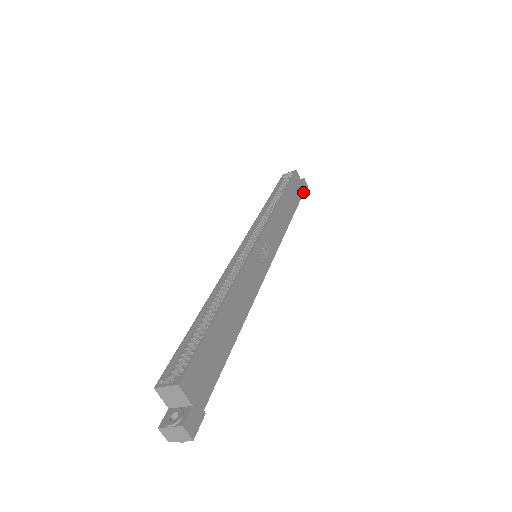
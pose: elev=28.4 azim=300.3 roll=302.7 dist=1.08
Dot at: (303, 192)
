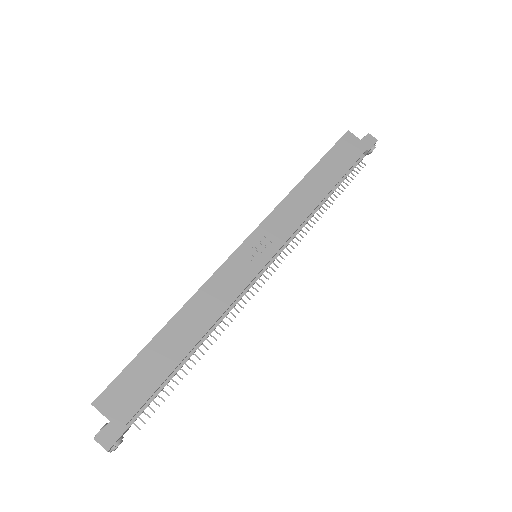
Dot at: (363, 152)
